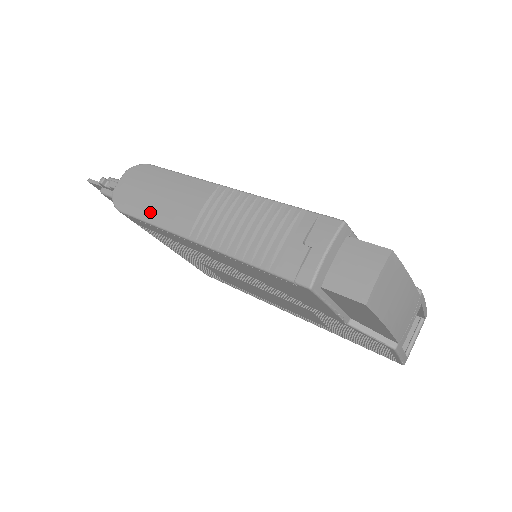
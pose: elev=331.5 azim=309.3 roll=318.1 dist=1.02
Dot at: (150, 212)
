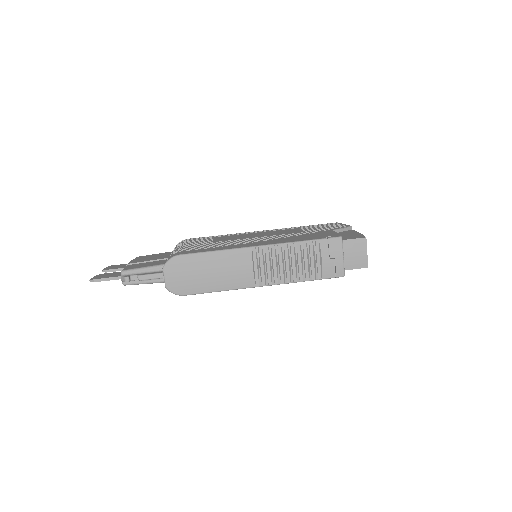
Dot at: (214, 286)
